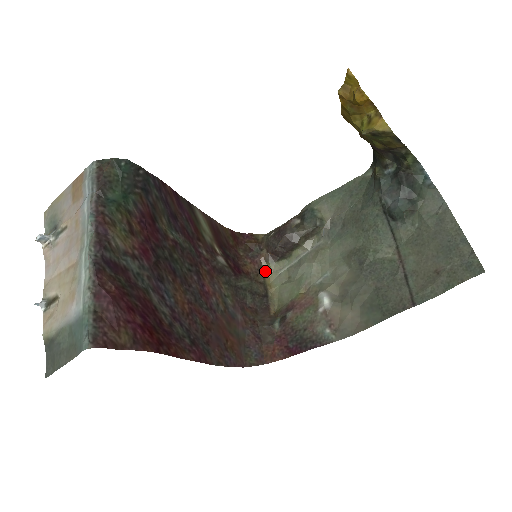
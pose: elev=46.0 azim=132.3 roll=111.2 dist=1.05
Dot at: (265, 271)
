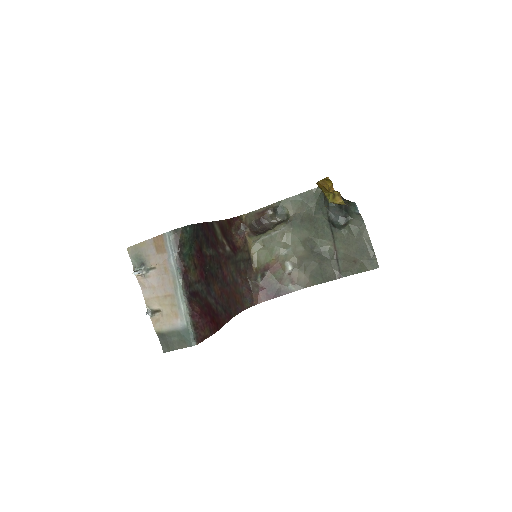
Dot at: (248, 242)
